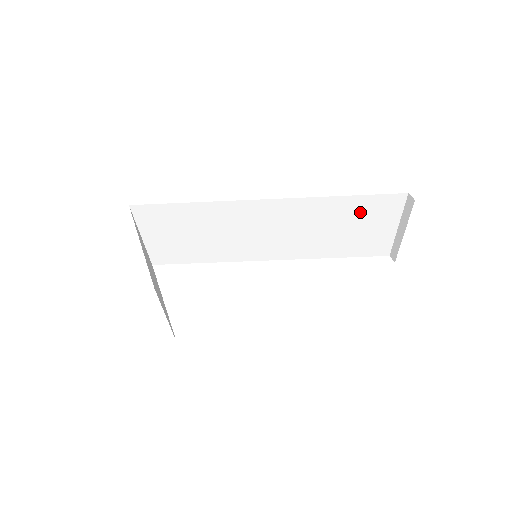
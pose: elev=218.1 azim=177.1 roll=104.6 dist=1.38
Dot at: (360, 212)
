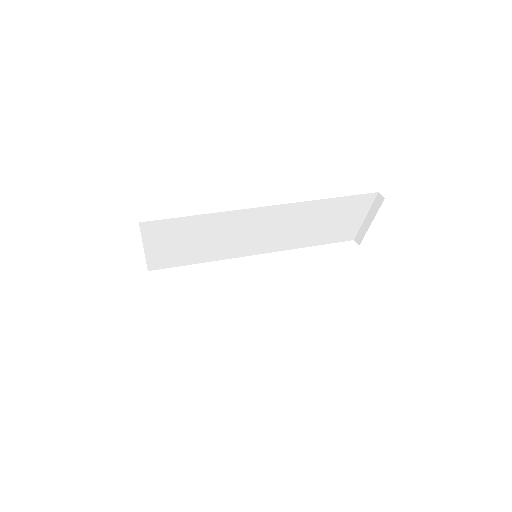
Dot at: (339, 209)
